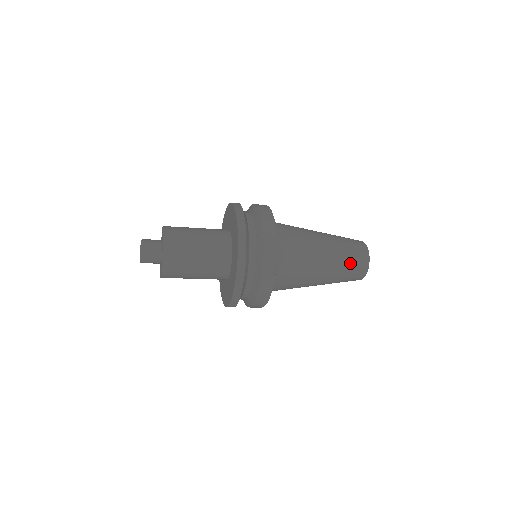
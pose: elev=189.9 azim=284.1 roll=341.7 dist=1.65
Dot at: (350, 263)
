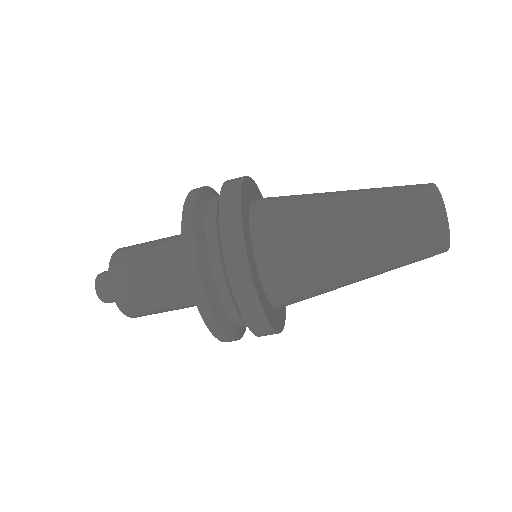
Dot at: (392, 187)
